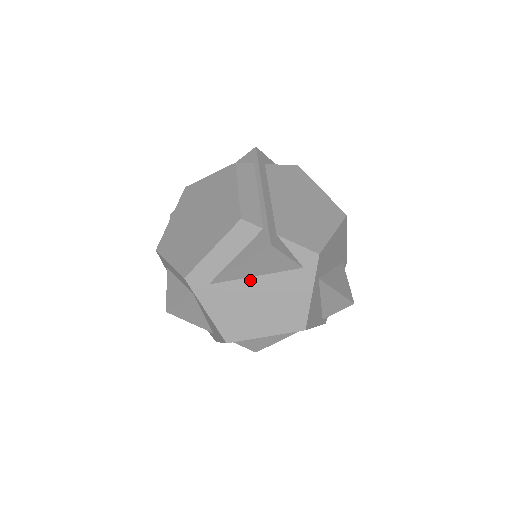
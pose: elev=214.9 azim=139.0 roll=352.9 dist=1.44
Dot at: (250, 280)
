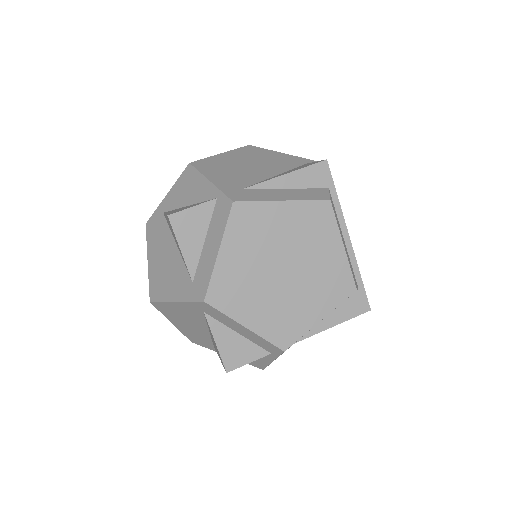
Dot at: occluded
